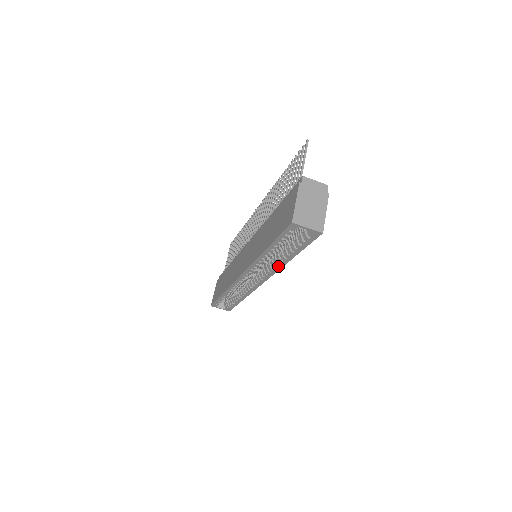
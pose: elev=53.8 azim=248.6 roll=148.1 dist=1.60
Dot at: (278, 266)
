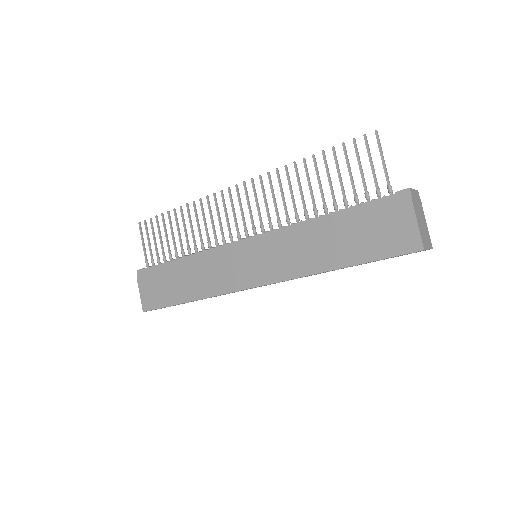
Dot at: occluded
